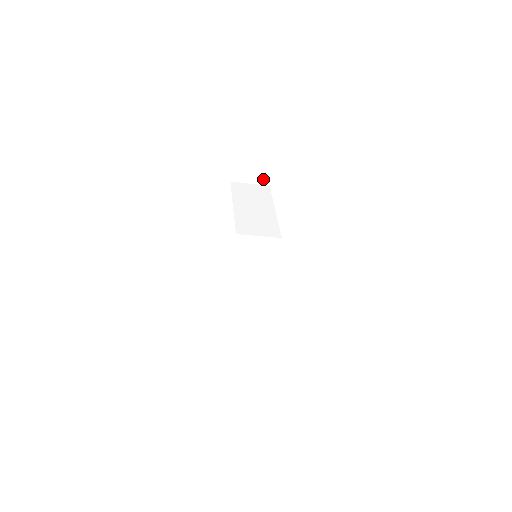
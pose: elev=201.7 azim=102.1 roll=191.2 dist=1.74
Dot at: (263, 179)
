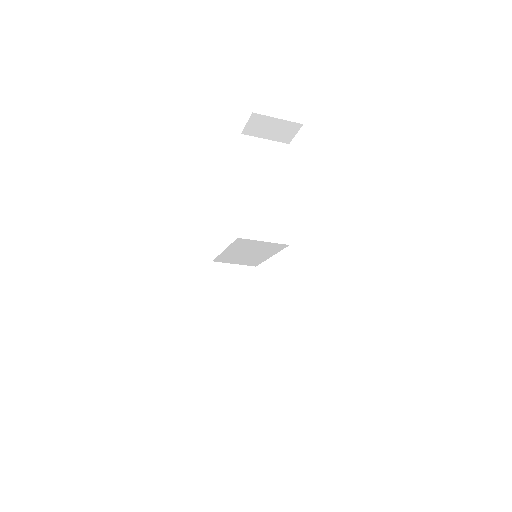
Dot at: (283, 137)
